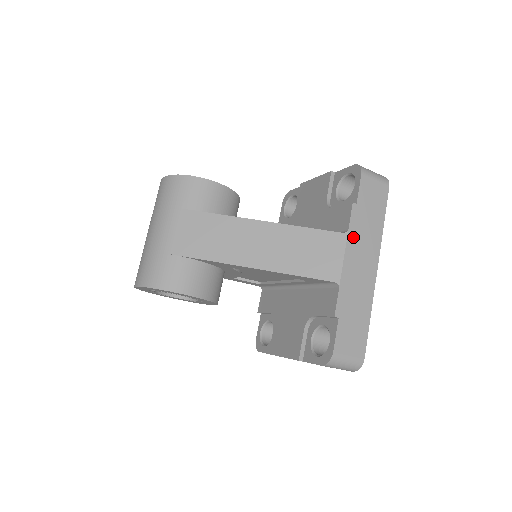
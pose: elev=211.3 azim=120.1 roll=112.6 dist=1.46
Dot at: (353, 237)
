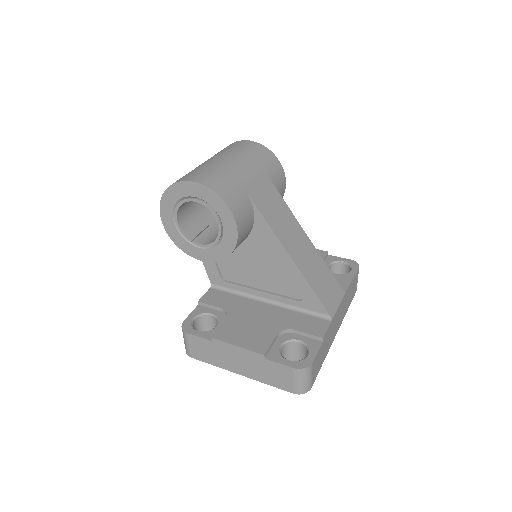
Dot at: (344, 299)
